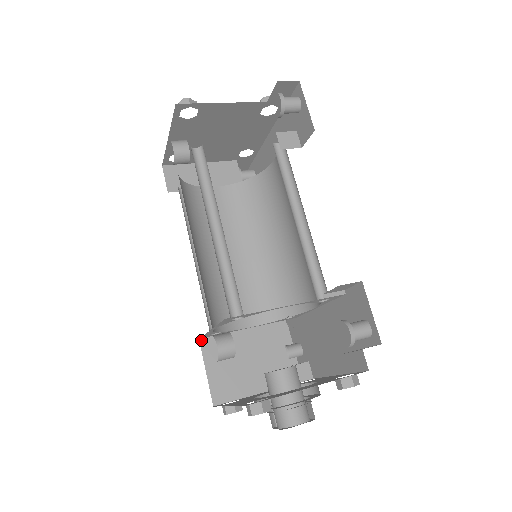
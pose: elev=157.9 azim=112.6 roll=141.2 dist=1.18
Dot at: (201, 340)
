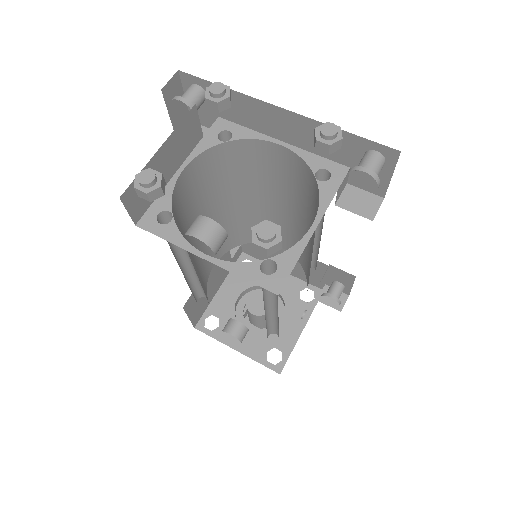
Dot at: (184, 307)
